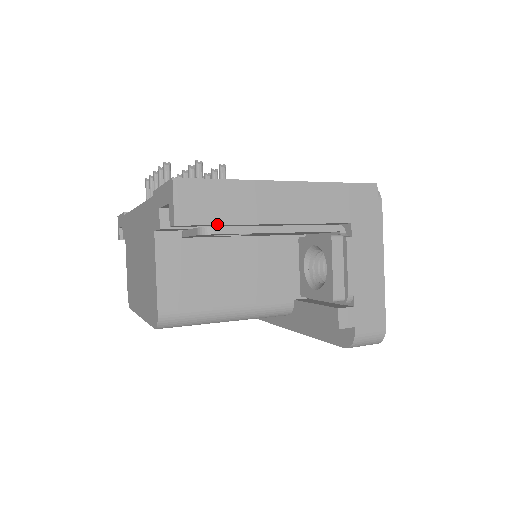
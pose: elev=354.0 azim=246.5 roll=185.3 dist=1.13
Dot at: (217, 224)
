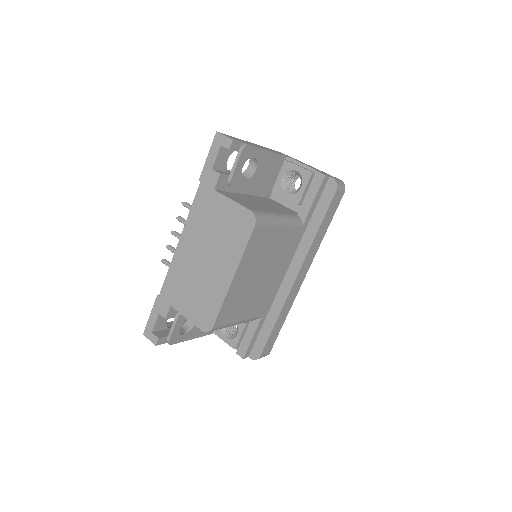
Dot at: (246, 143)
